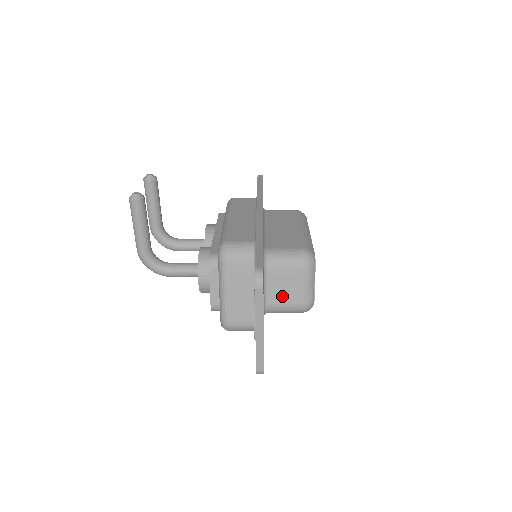
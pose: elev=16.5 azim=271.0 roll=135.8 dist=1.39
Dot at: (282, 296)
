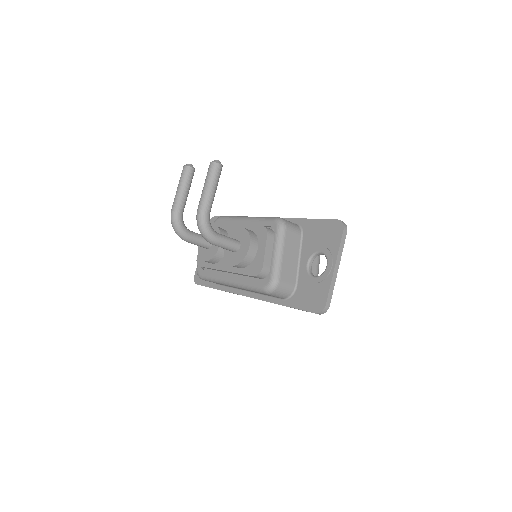
Dot at: occluded
